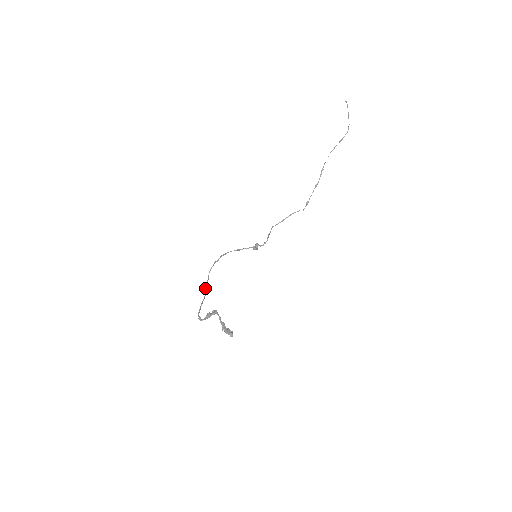
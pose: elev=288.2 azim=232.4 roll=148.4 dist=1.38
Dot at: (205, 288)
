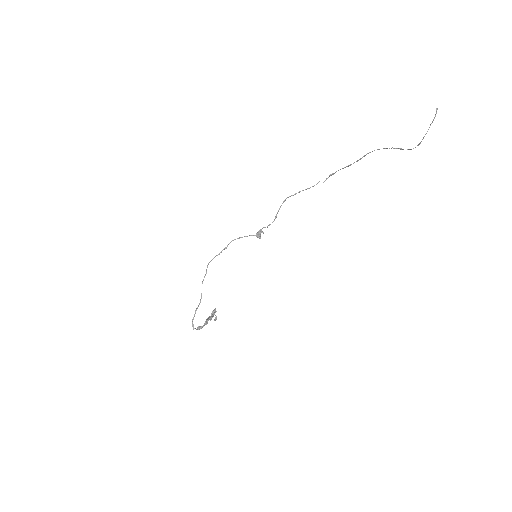
Dot at: occluded
